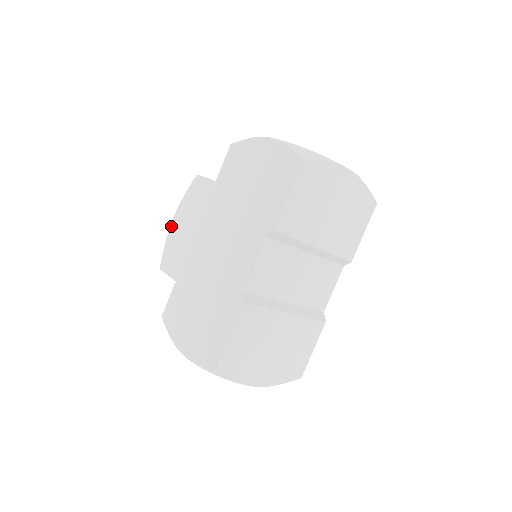
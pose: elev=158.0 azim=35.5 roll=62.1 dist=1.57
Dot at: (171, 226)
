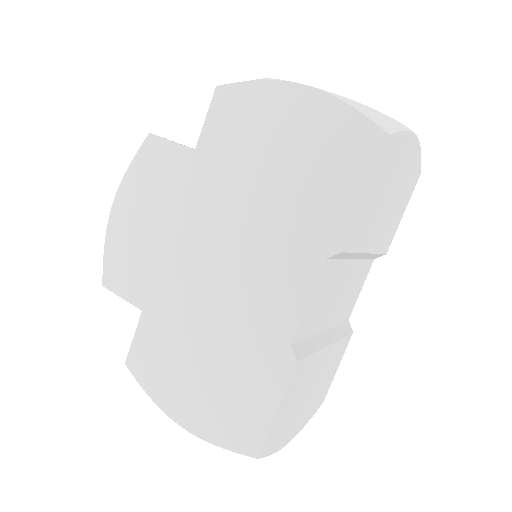
Dot at: (111, 217)
